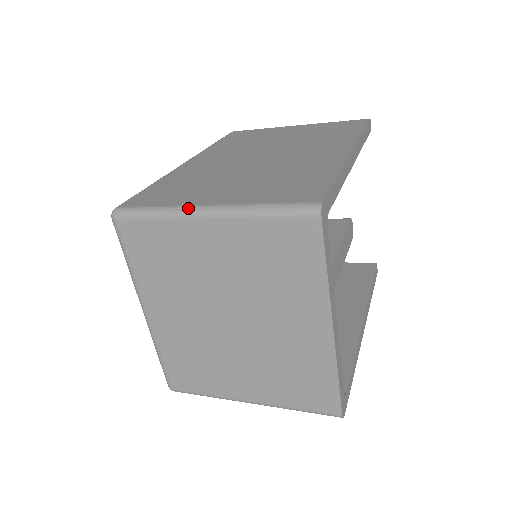
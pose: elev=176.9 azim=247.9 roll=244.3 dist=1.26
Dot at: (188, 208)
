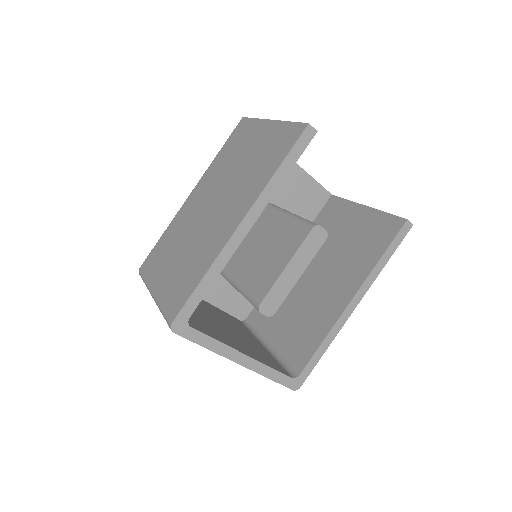
Dot at: (149, 289)
